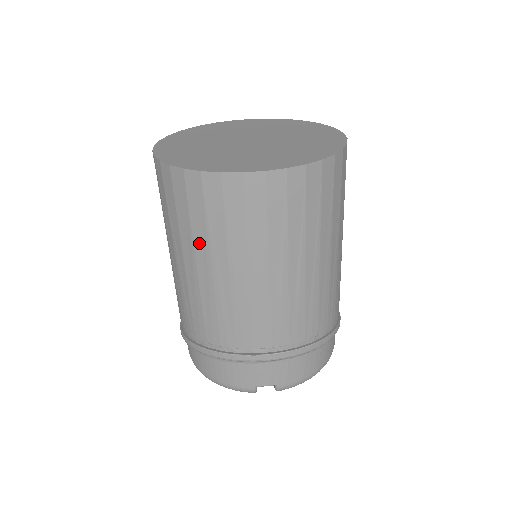
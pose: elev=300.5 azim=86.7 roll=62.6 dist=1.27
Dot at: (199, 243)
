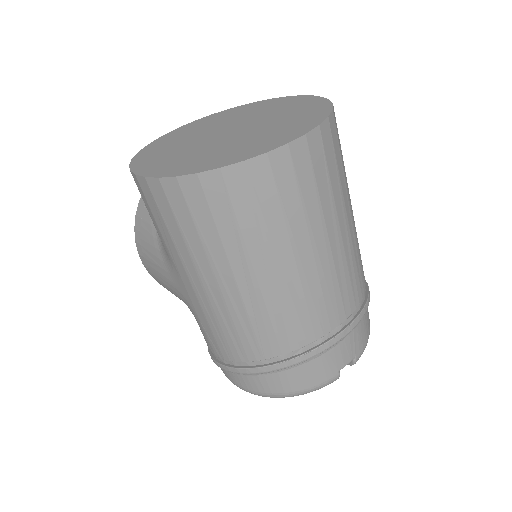
Dot at: (254, 246)
